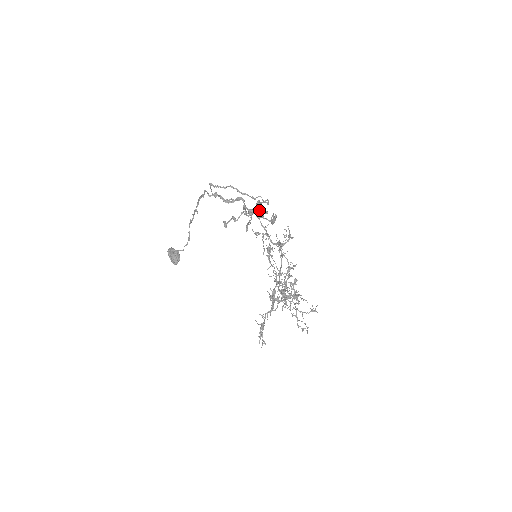
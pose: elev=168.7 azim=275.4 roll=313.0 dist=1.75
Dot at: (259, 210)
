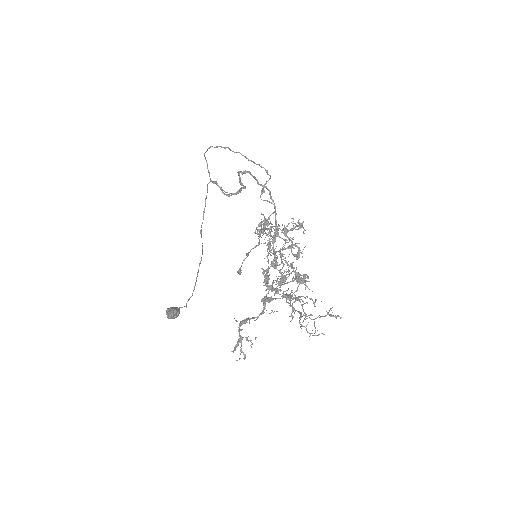
Dot at: occluded
